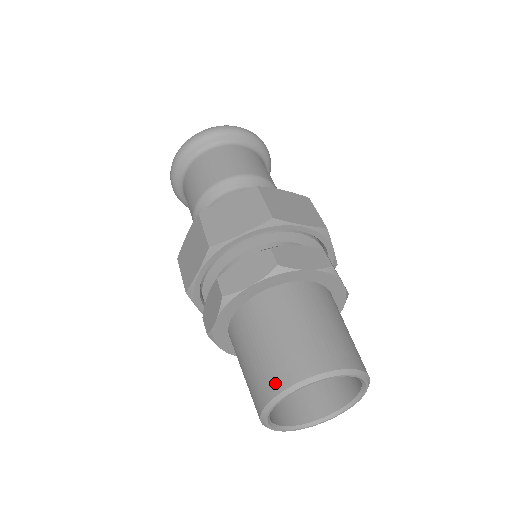
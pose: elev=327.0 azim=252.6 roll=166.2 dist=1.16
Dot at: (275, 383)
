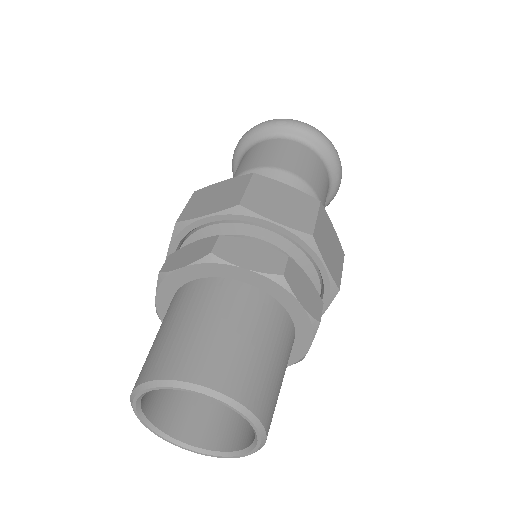
Dot at: (142, 374)
